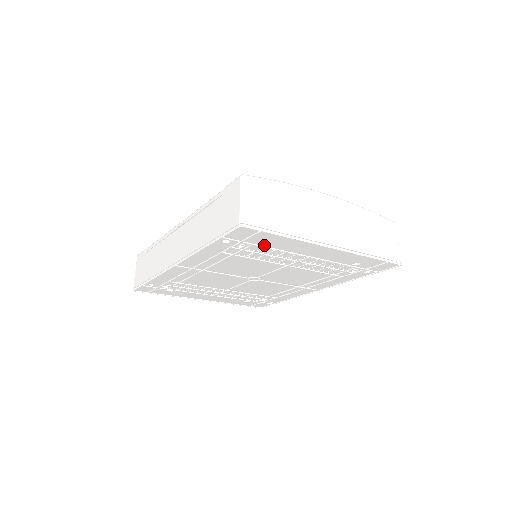
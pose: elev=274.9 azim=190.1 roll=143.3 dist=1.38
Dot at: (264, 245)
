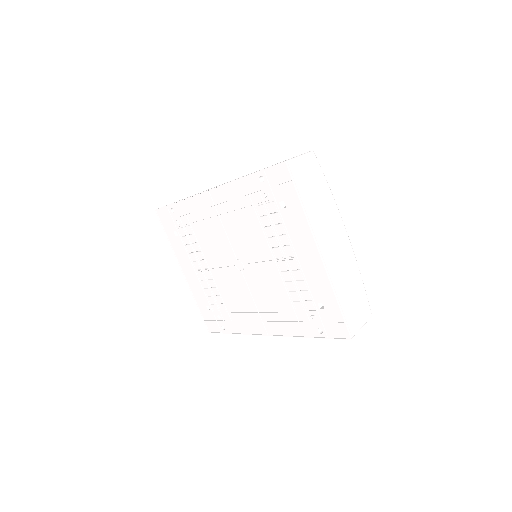
Dot at: (280, 208)
